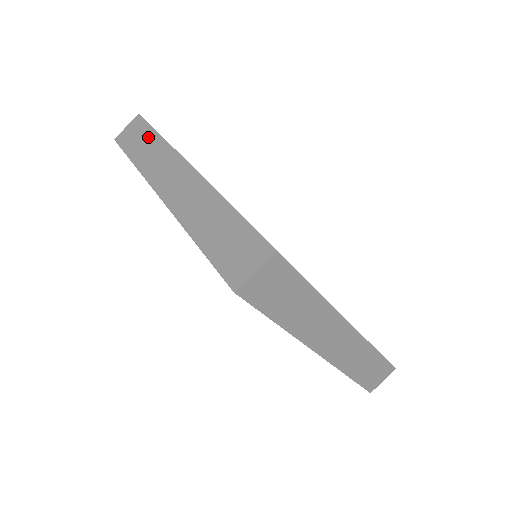
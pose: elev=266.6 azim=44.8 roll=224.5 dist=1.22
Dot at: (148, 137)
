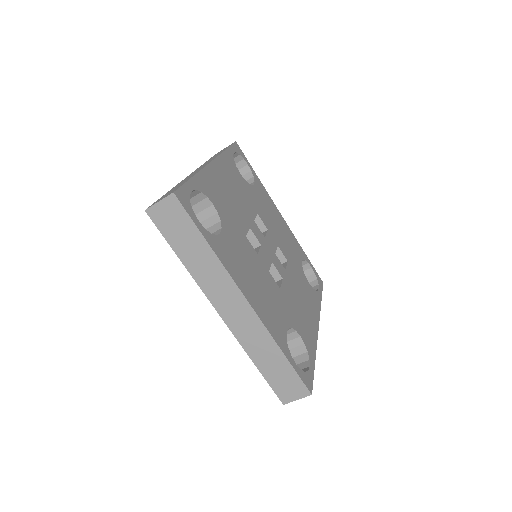
Dot at: (194, 240)
